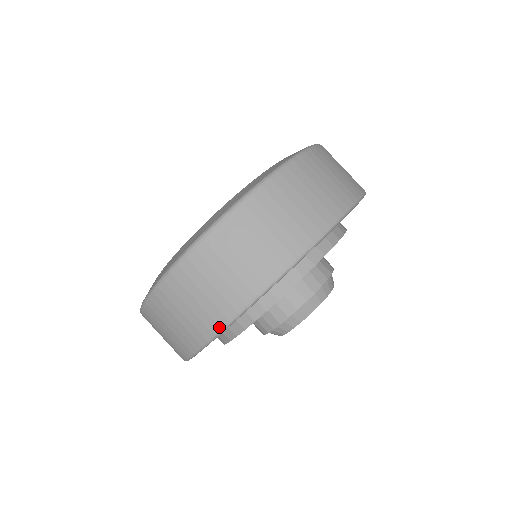
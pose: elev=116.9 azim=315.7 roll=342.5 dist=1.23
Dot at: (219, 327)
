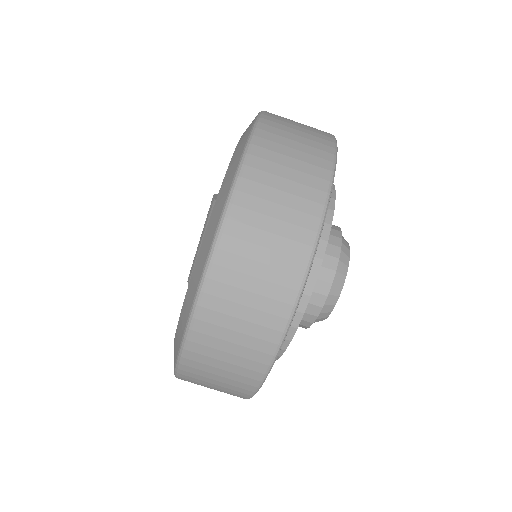
Dot at: (325, 193)
